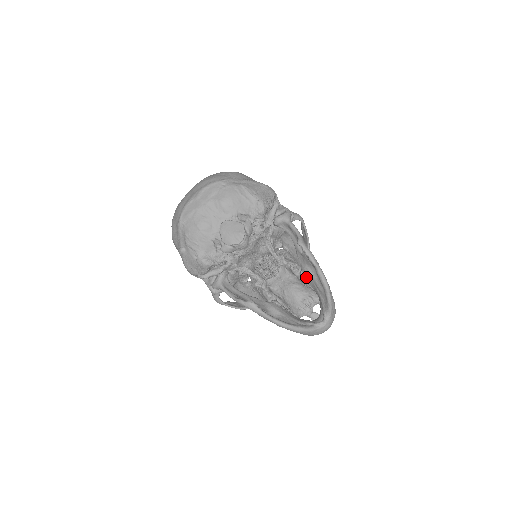
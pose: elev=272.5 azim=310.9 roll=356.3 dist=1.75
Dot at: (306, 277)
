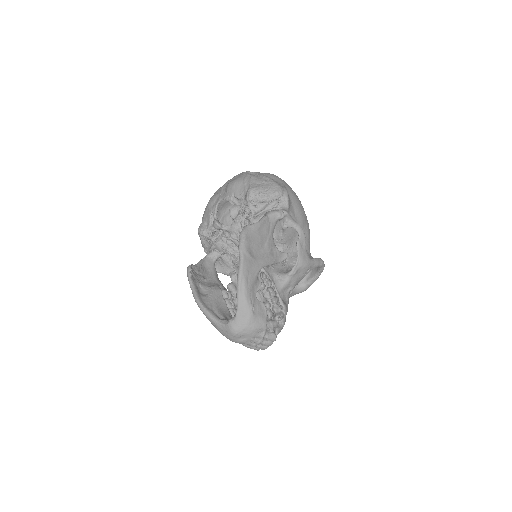
Dot at: occluded
